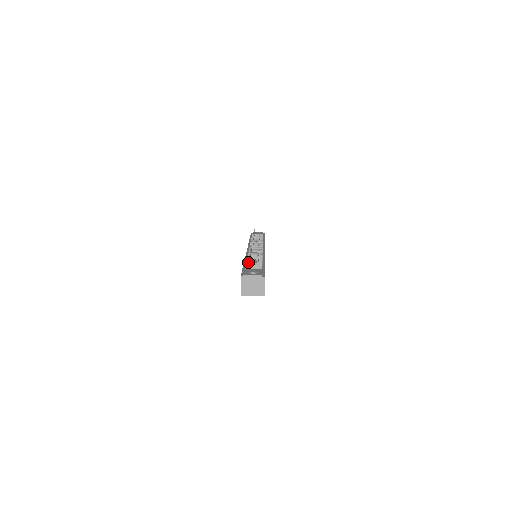
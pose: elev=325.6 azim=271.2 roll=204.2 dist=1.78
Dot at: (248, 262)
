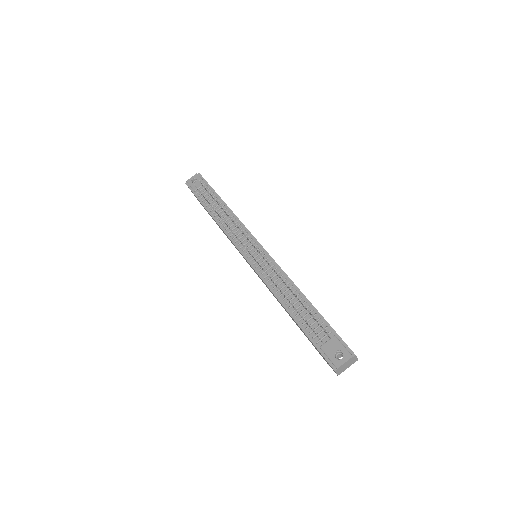
Dot at: (300, 319)
